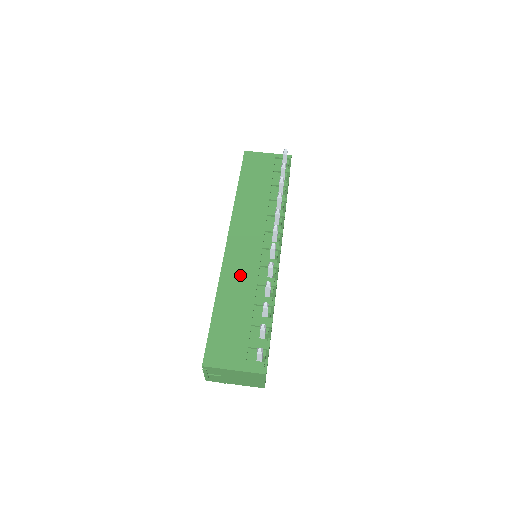
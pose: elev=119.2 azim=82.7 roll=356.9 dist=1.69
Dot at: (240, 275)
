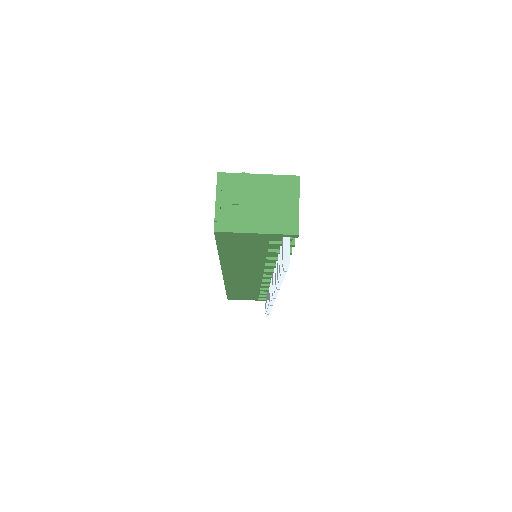
Dot at: (243, 285)
